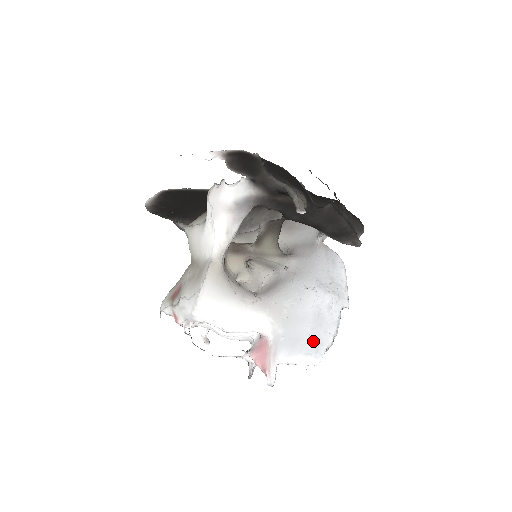
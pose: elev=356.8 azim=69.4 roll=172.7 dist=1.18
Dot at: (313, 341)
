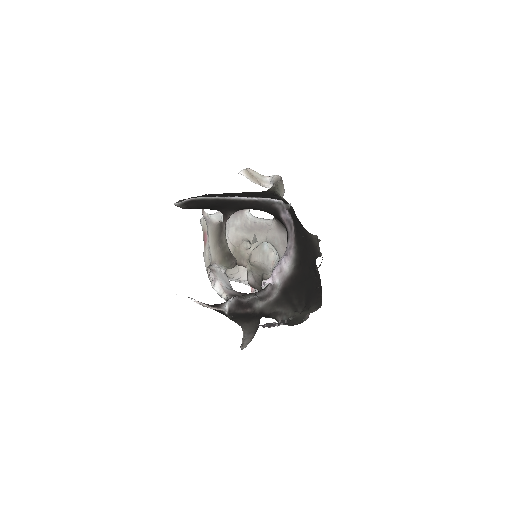
Dot at: occluded
